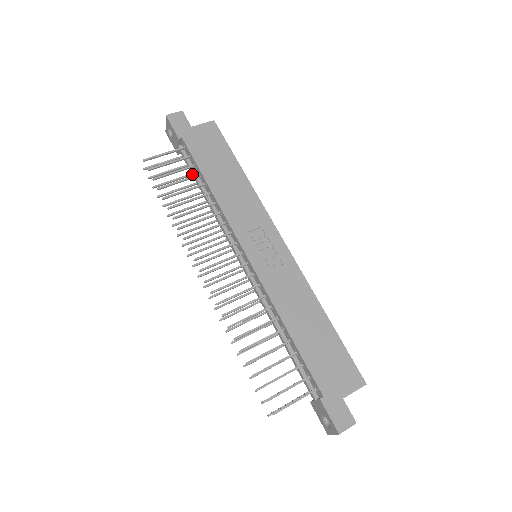
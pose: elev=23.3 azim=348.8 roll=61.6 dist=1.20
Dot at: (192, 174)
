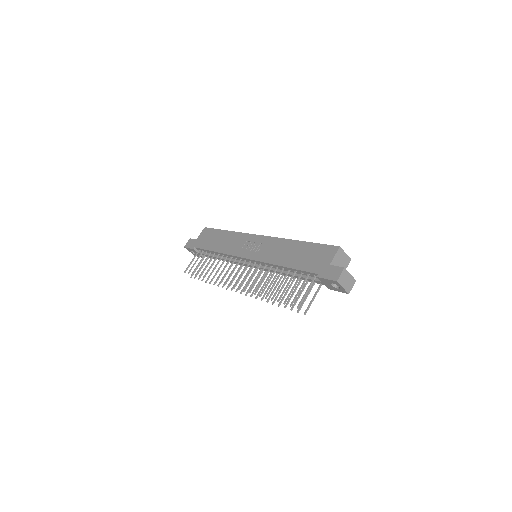
Dot at: occluded
